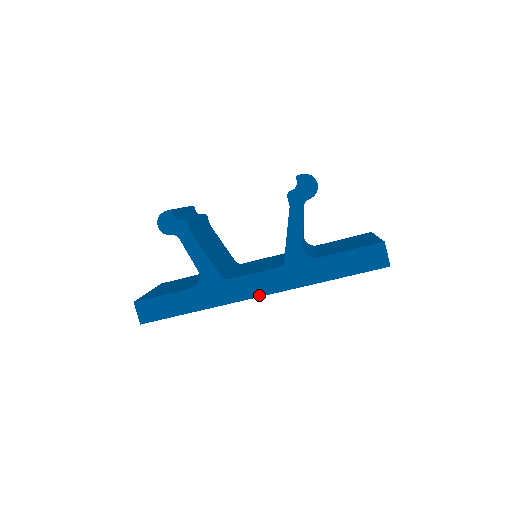
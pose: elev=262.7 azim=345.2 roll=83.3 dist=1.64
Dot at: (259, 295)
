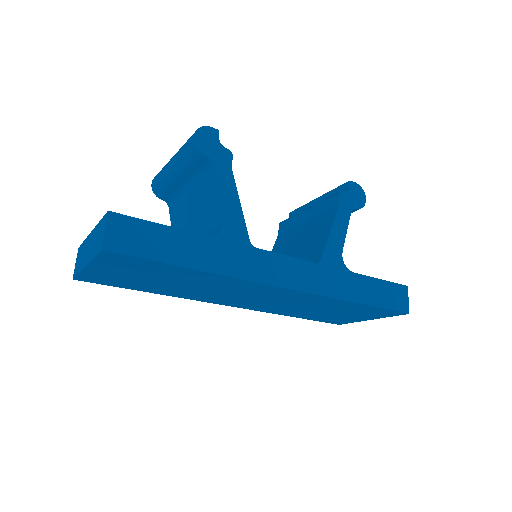
Dot at: (285, 286)
